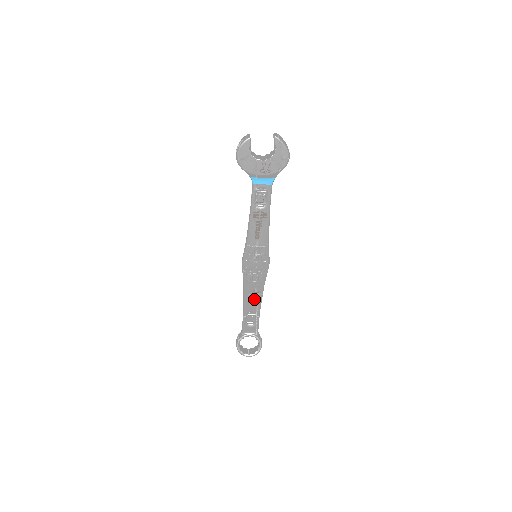
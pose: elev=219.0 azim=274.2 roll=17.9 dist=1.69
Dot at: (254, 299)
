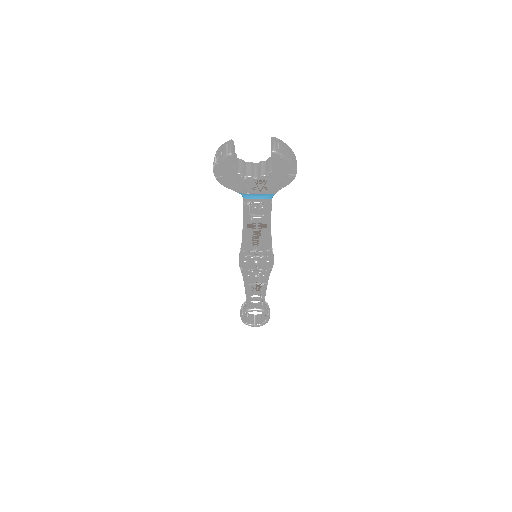
Dot at: (257, 287)
